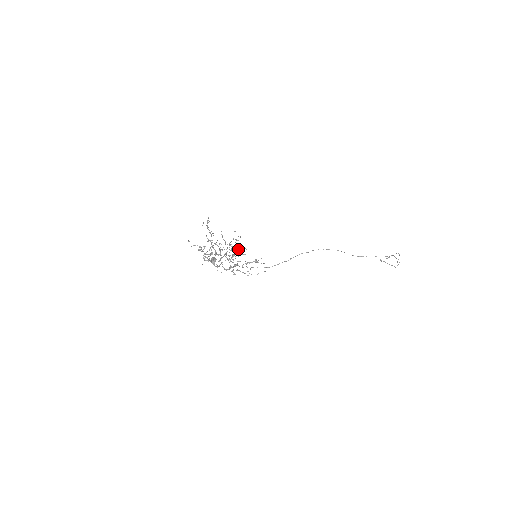
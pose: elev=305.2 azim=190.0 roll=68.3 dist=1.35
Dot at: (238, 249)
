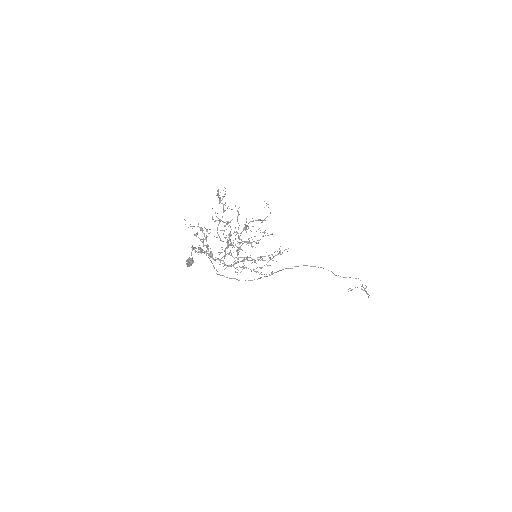
Dot at: occluded
